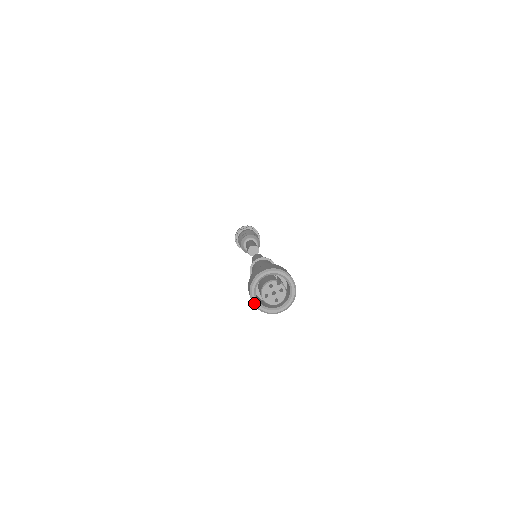
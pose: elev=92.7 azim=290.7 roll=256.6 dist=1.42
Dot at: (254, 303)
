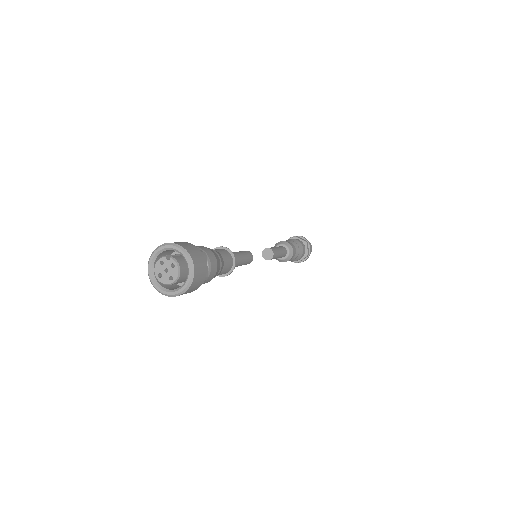
Dot at: (154, 287)
